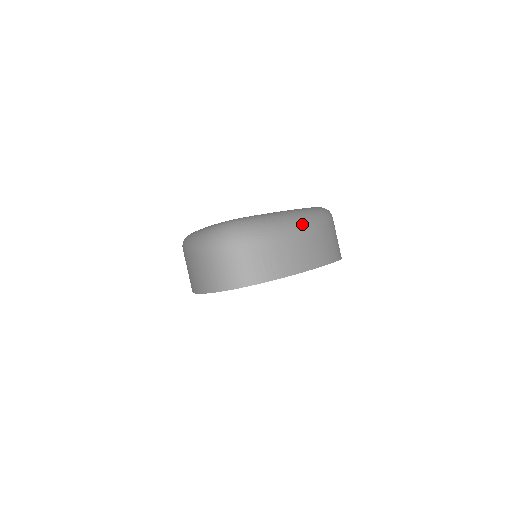
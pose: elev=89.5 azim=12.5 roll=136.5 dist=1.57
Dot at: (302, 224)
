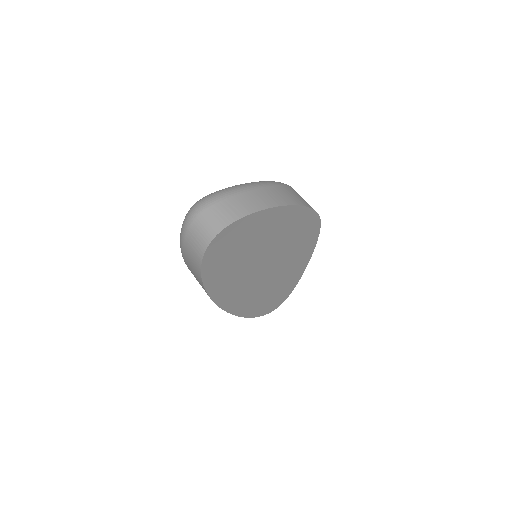
Dot at: (253, 184)
